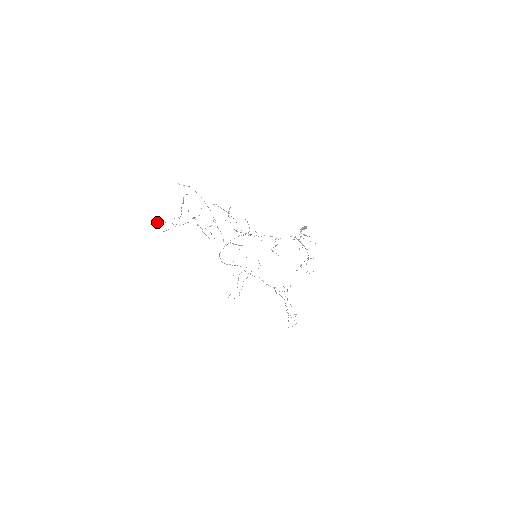
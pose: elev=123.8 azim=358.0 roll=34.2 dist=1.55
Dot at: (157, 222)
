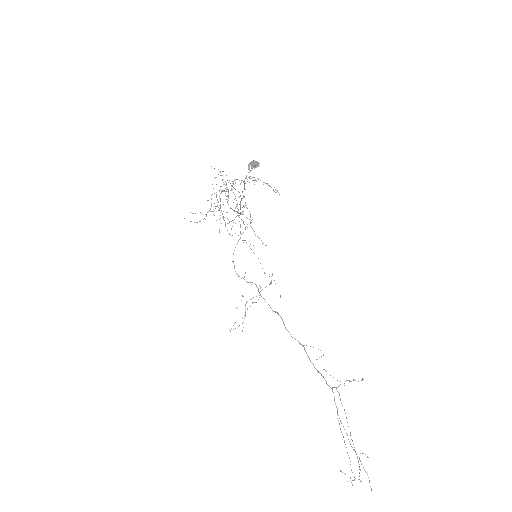
Dot at: occluded
